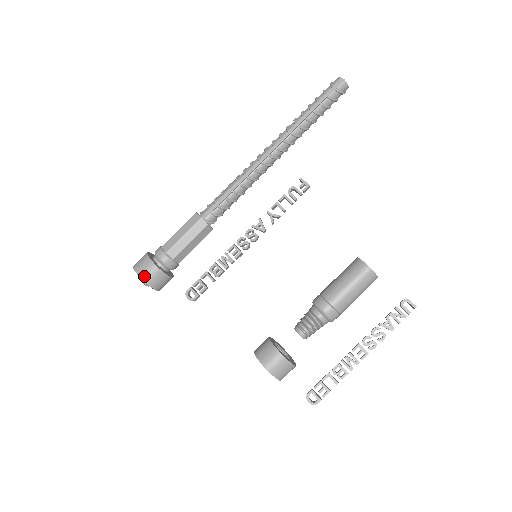
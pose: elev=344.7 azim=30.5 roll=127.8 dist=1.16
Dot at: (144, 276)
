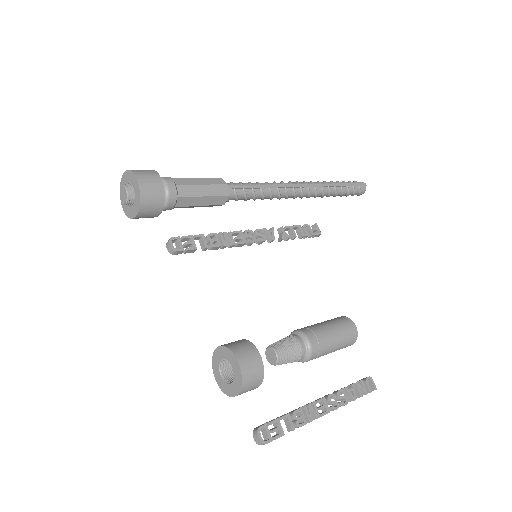
Dot at: (144, 185)
